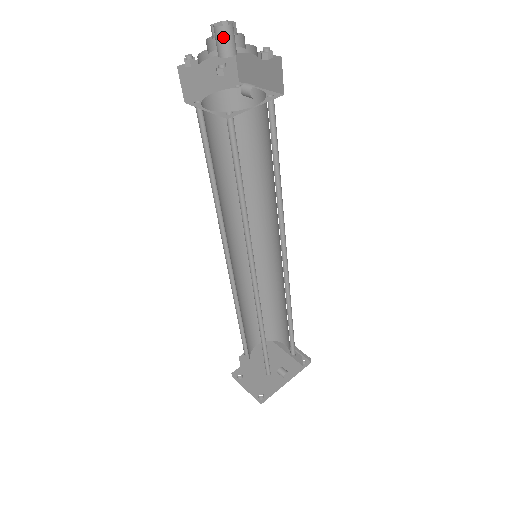
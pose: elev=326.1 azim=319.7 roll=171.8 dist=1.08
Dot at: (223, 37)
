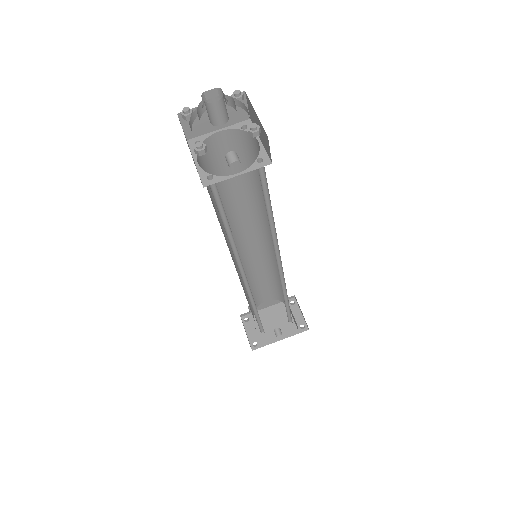
Dot at: (210, 111)
